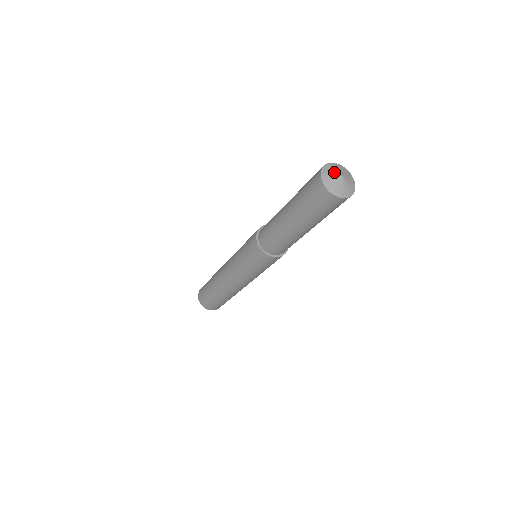
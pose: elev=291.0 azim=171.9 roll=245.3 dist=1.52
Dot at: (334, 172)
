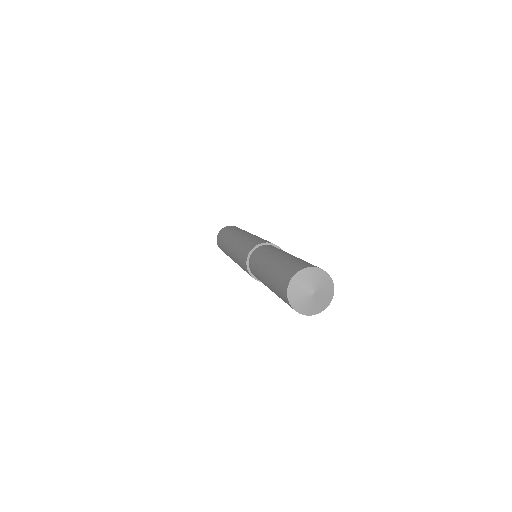
Dot at: (313, 282)
